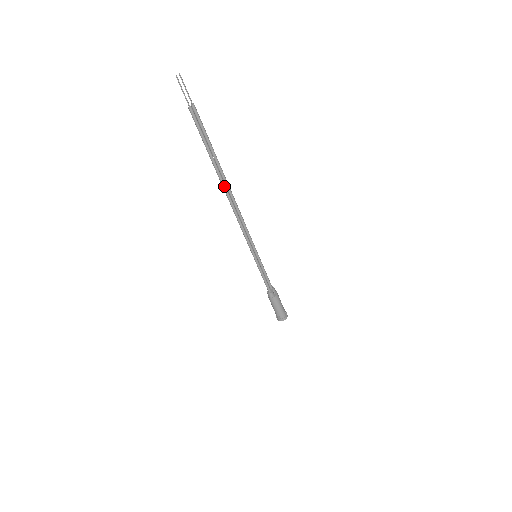
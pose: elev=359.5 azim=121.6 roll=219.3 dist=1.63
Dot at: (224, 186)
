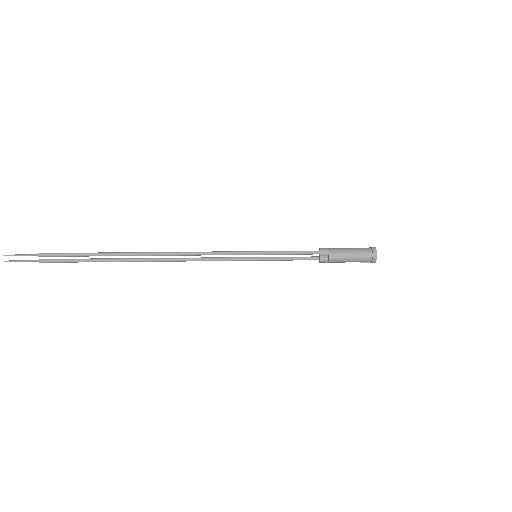
Dot at: (142, 261)
